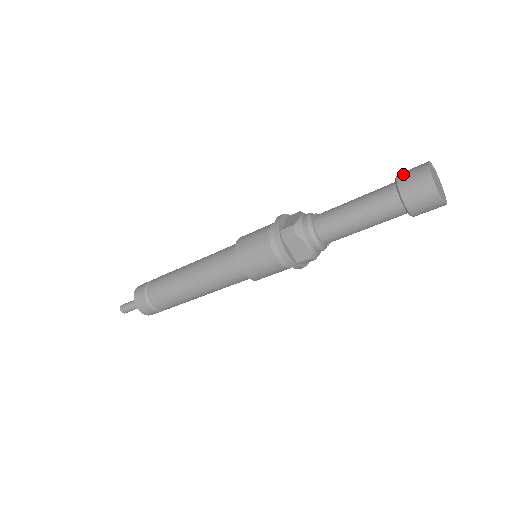
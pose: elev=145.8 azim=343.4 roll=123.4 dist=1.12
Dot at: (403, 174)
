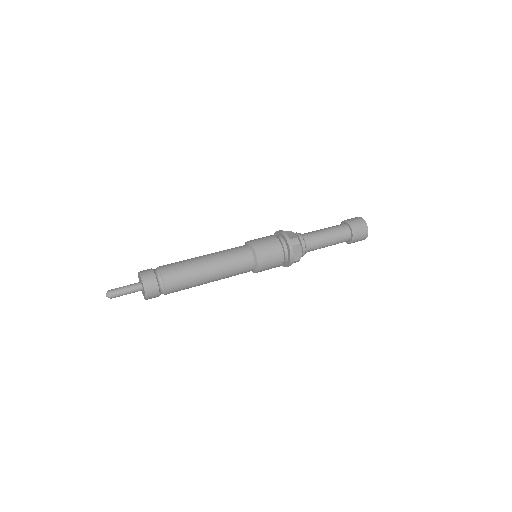
Dot at: (351, 220)
